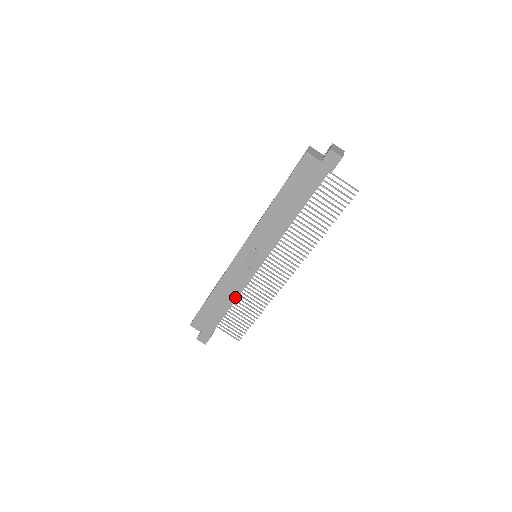
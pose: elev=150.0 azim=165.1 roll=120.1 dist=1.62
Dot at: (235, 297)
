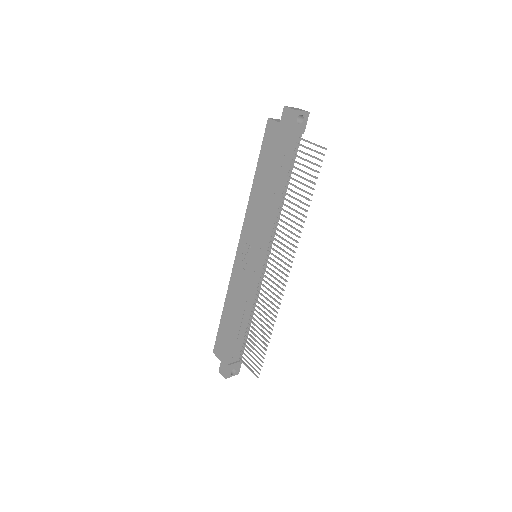
Dot at: (240, 308)
